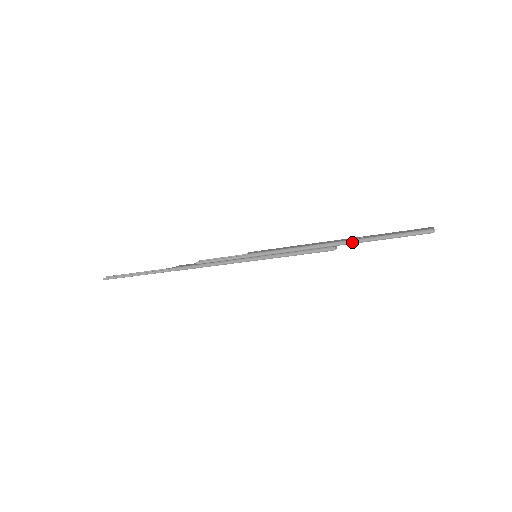
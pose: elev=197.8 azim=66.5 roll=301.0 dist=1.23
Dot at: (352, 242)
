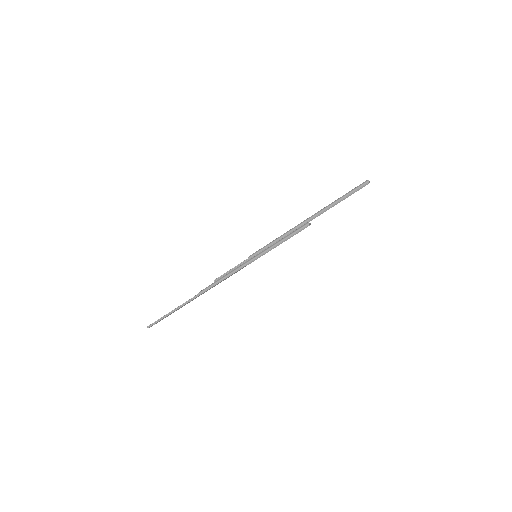
Dot at: (318, 213)
